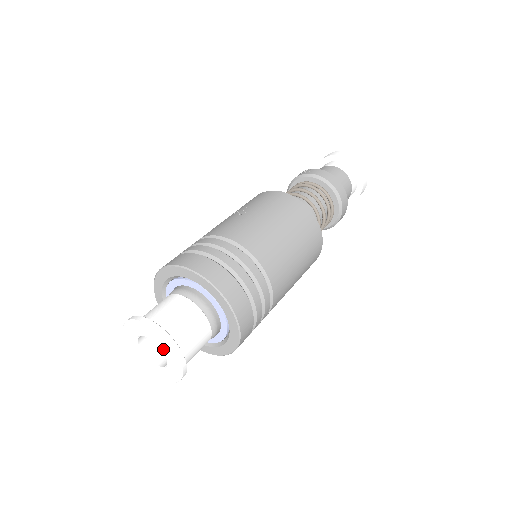
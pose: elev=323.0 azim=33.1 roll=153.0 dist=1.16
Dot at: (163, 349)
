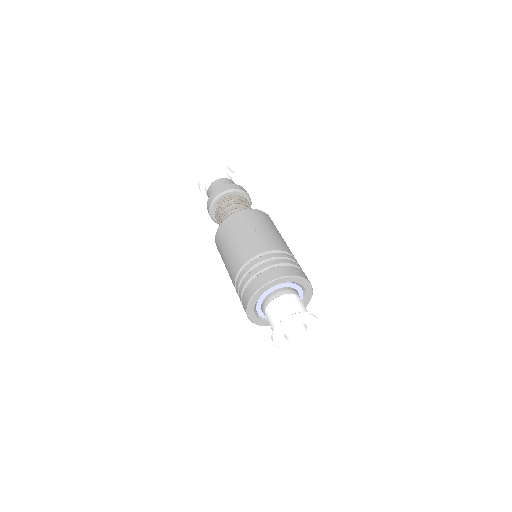
Dot at: (310, 326)
